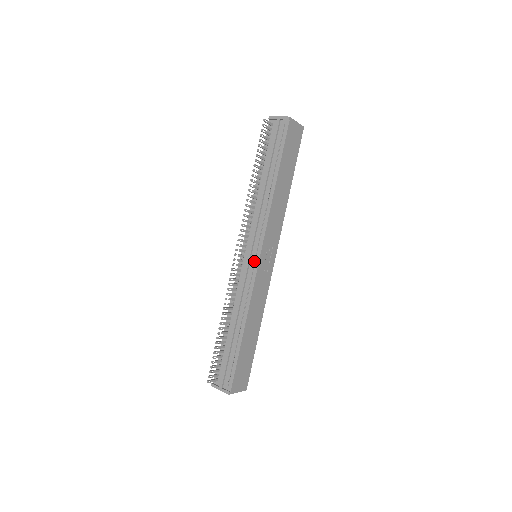
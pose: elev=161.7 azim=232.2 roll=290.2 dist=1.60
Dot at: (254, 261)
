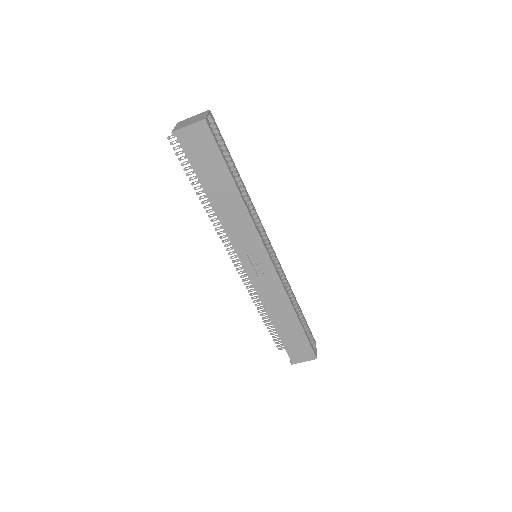
Dot at: occluded
